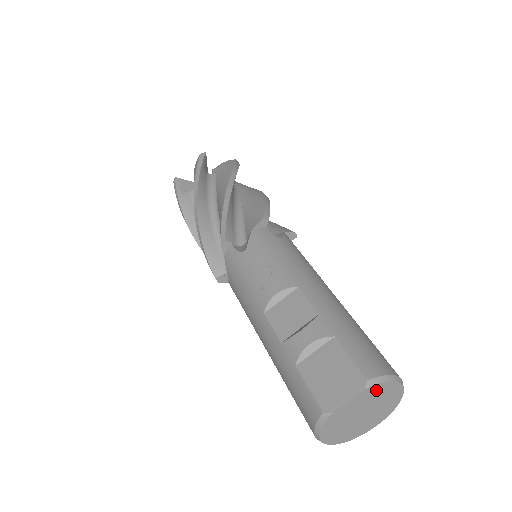
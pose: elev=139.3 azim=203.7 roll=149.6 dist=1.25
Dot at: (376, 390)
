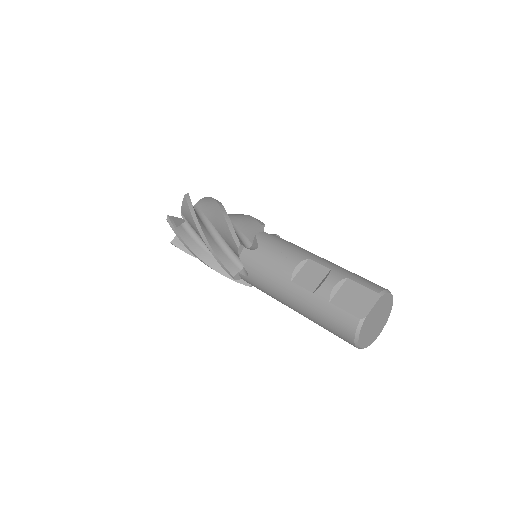
Dot at: (383, 300)
